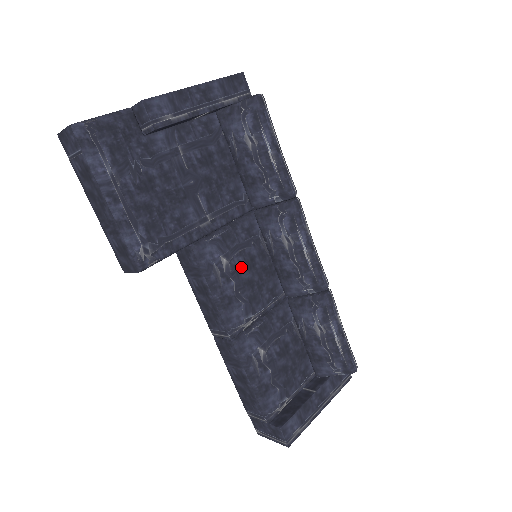
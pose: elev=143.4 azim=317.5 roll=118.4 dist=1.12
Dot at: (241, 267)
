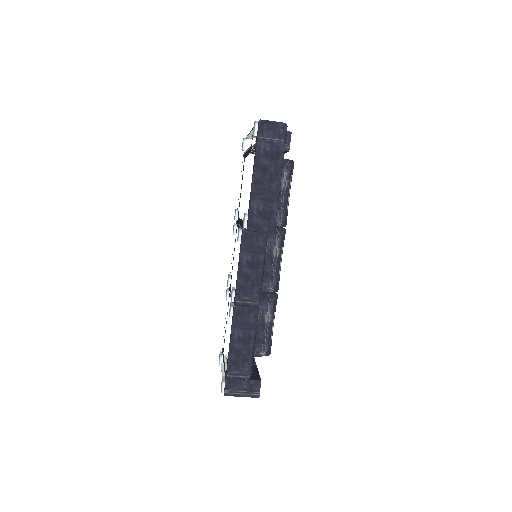
Dot at: occluded
